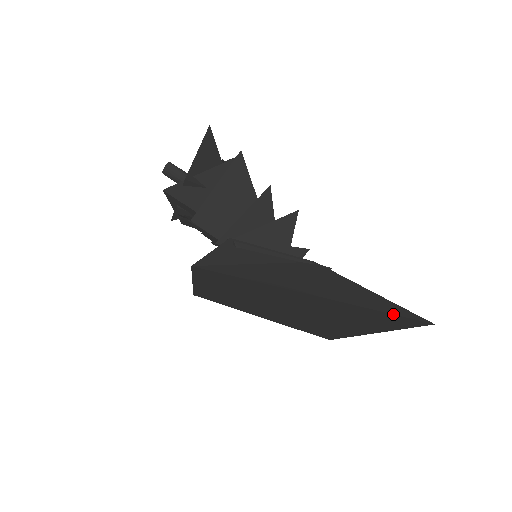
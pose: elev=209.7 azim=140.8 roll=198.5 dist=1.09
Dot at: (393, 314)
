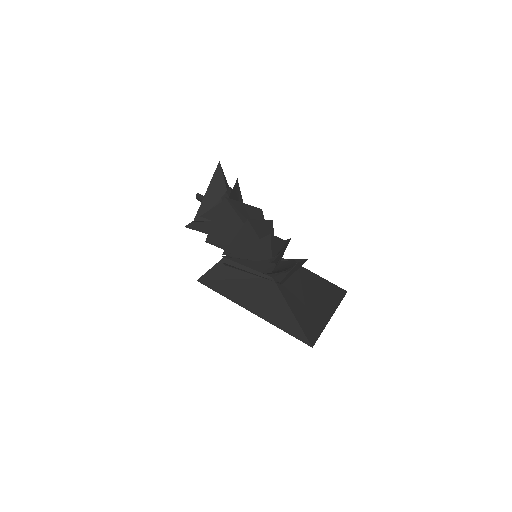
Dot at: occluded
